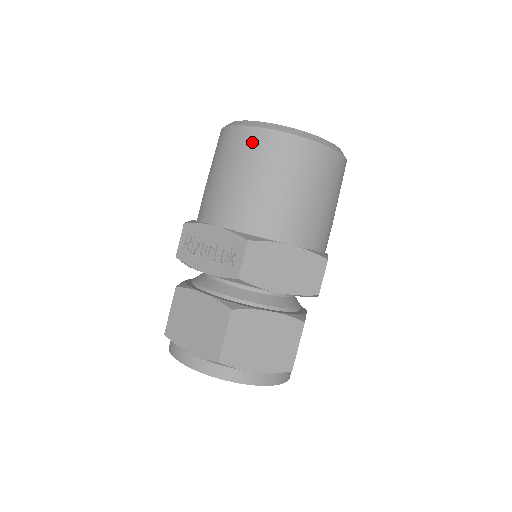
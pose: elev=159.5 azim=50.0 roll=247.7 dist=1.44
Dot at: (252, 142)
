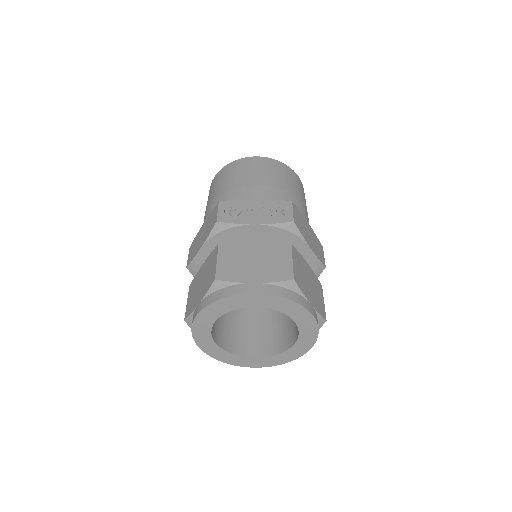
Dot at: (267, 163)
